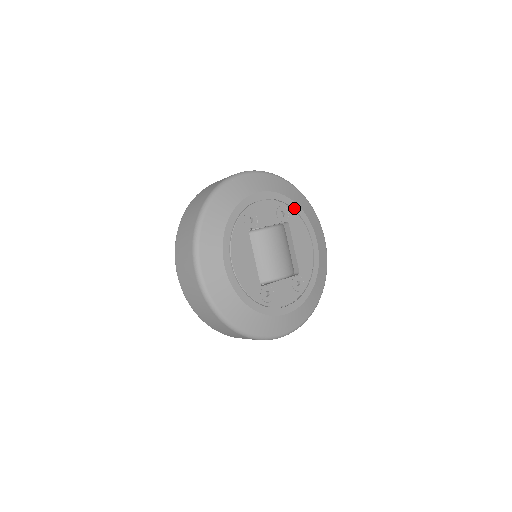
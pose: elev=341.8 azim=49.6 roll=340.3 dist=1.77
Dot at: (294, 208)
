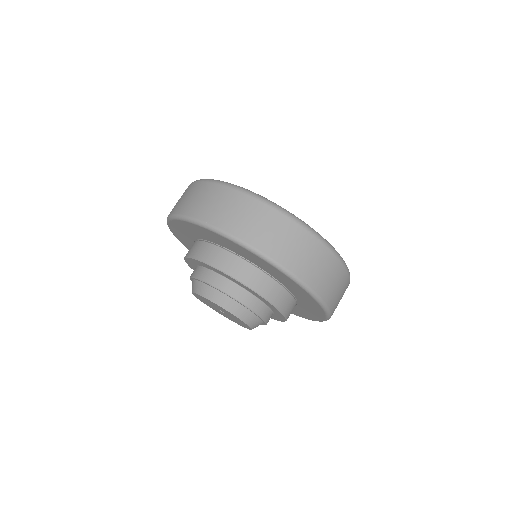
Dot at: occluded
